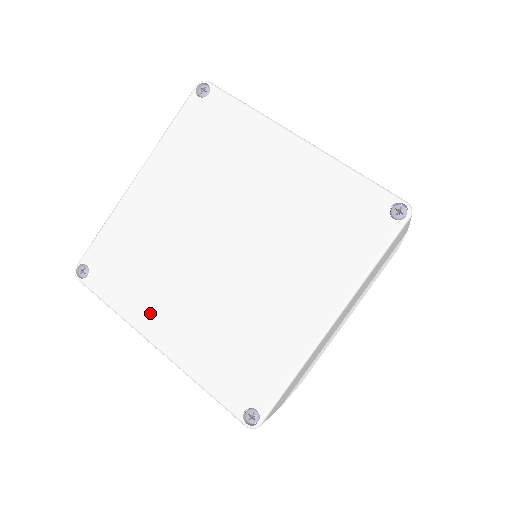
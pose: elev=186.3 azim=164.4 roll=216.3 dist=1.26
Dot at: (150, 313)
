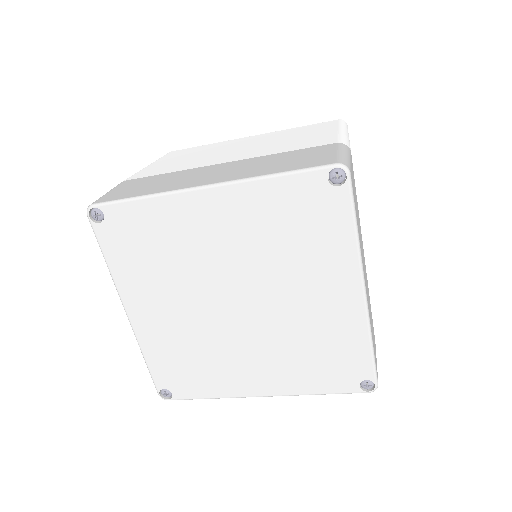
Dot at: (237, 382)
